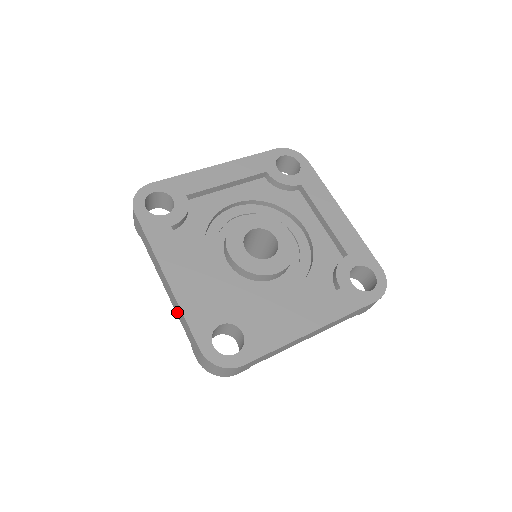
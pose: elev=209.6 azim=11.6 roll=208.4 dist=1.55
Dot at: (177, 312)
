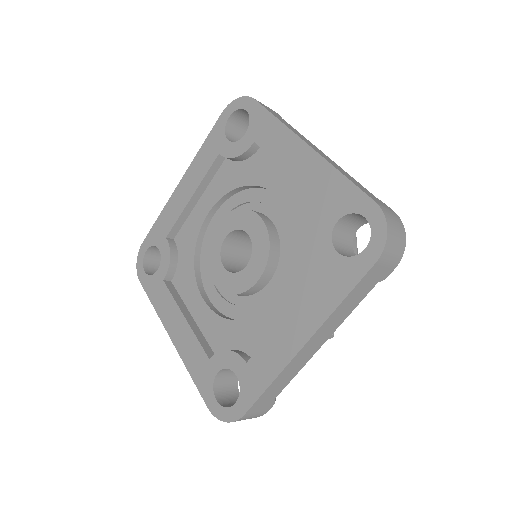
Dot at: occluded
